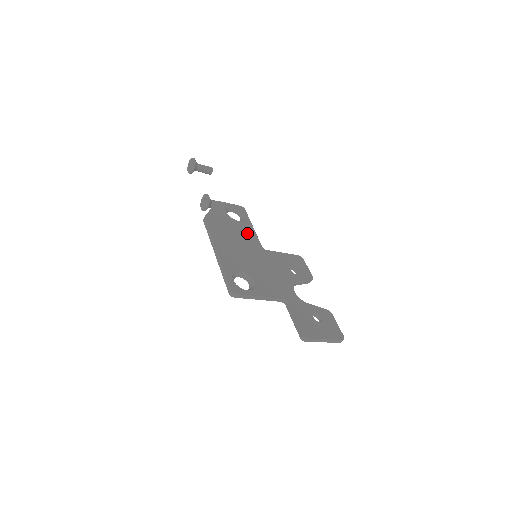
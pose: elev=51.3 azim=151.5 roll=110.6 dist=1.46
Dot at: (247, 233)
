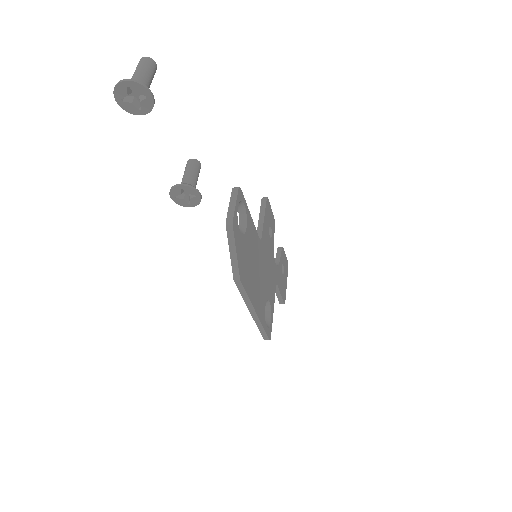
Dot at: (253, 239)
